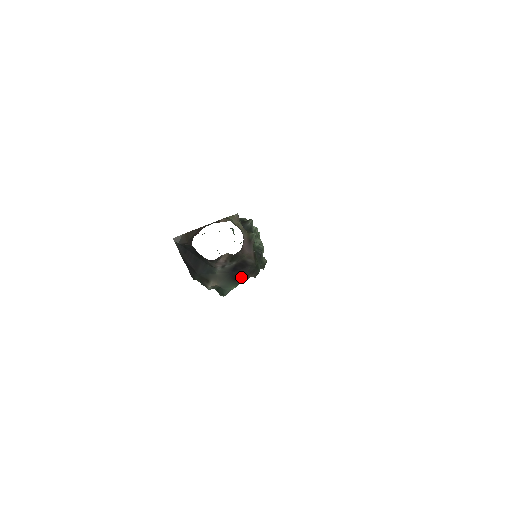
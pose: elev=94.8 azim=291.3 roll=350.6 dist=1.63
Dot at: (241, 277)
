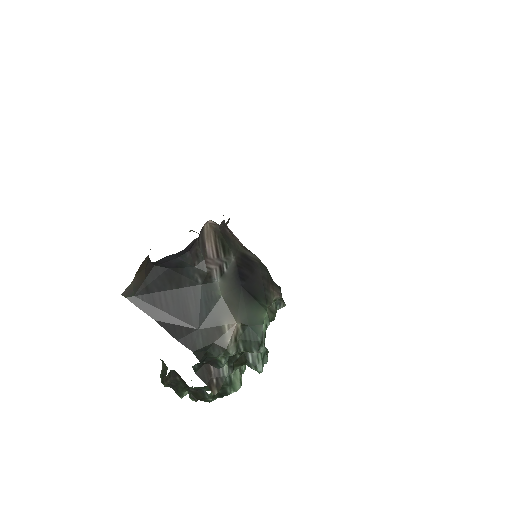
Dot at: (260, 291)
